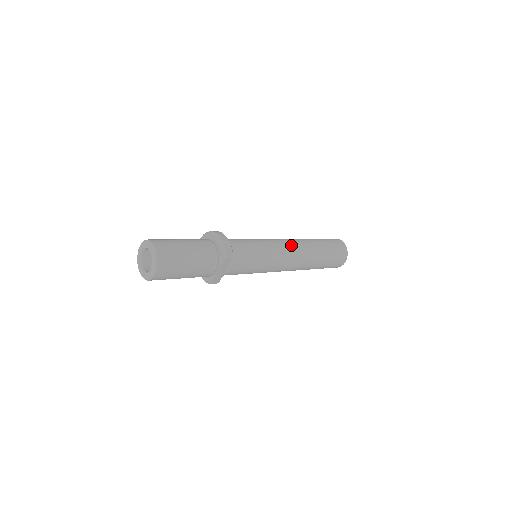
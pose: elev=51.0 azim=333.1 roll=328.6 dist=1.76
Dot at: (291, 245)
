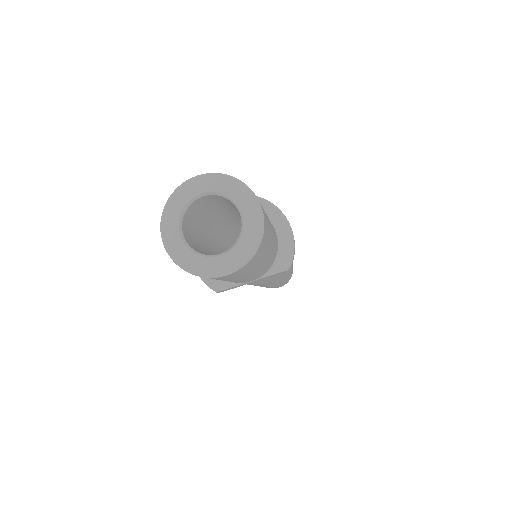
Dot at: occluded
